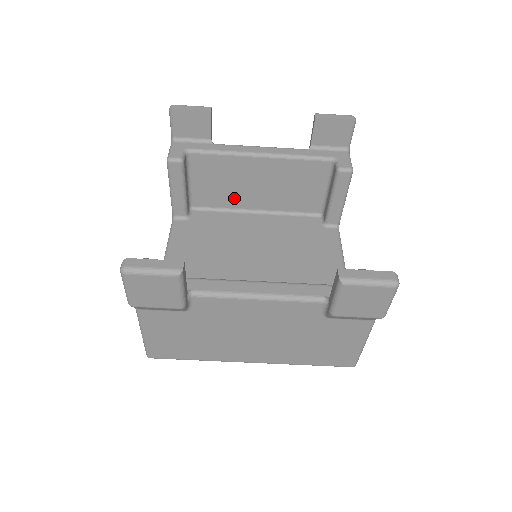
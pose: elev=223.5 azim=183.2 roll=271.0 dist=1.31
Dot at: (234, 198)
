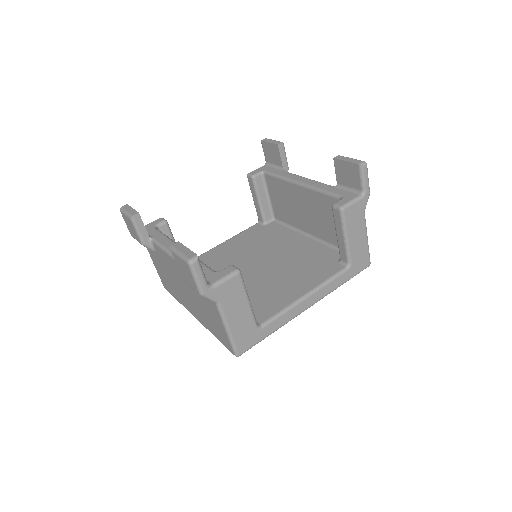
Dot at: (294, 218)
